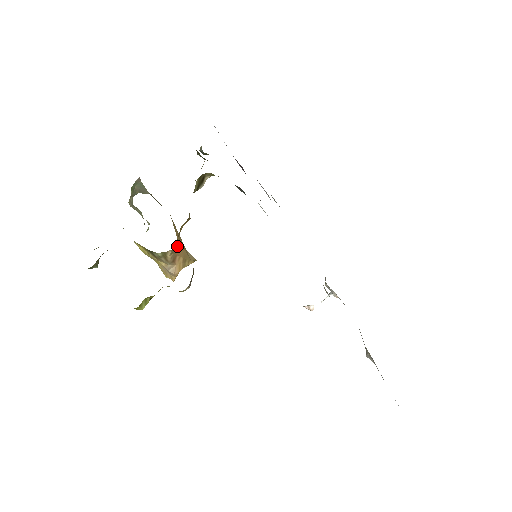
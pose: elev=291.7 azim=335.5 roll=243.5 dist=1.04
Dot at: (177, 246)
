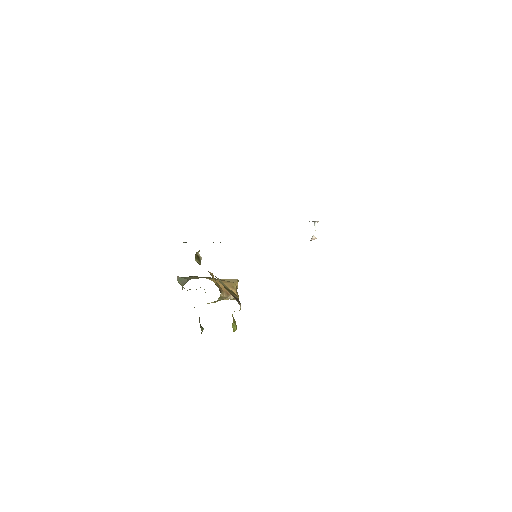
Dot at: (222, 287)
